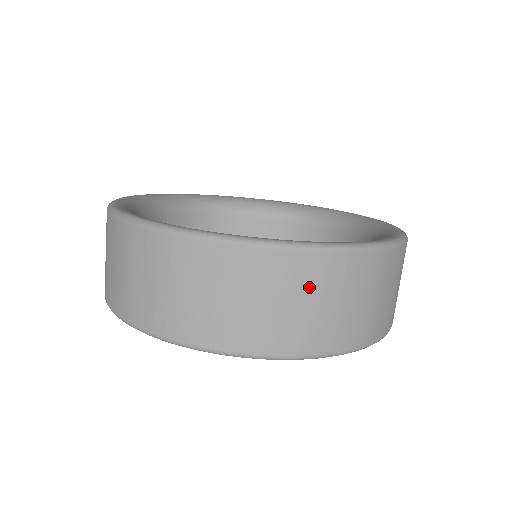
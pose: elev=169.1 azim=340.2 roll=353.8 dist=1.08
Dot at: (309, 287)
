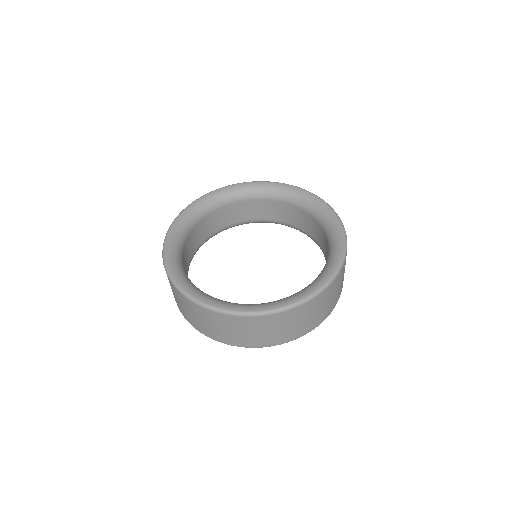
Dot at: (330, 295)
